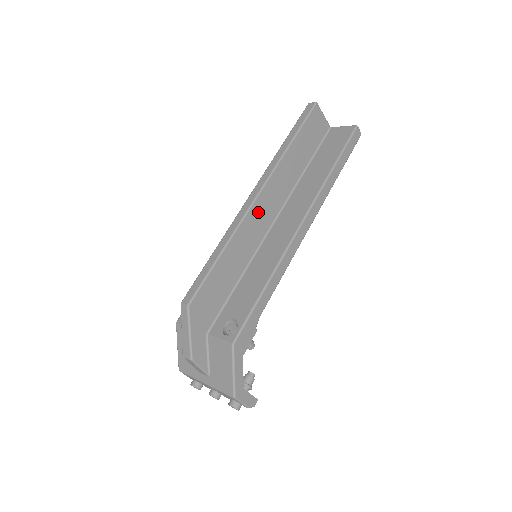
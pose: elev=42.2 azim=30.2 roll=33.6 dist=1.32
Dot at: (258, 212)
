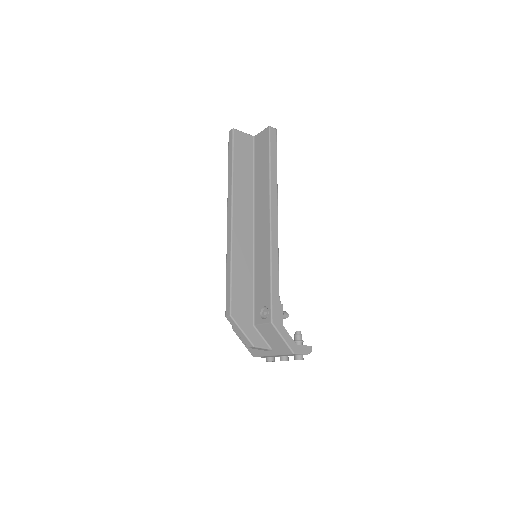
Dot at: (239, 228)
